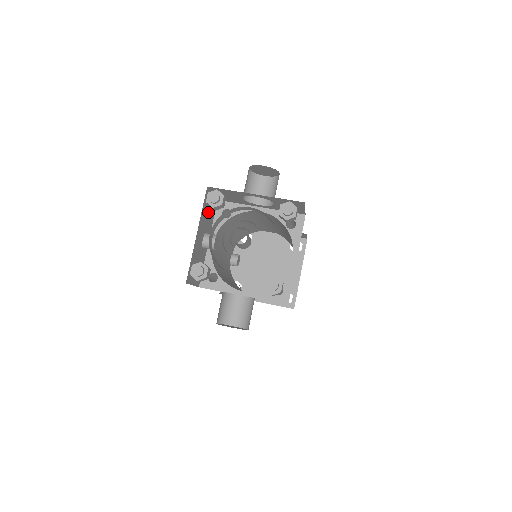
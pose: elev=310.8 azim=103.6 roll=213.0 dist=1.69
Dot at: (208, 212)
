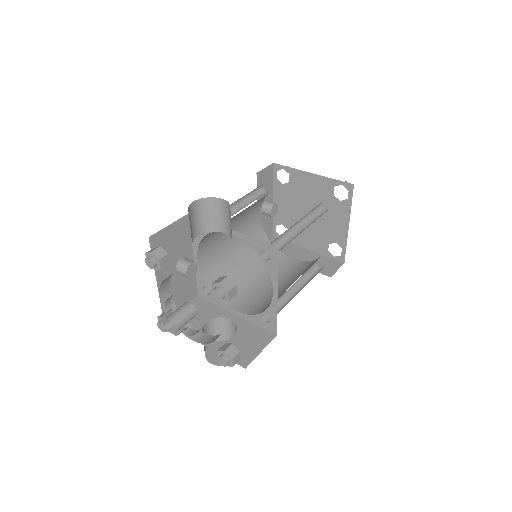
Dot at: (171, 244)
